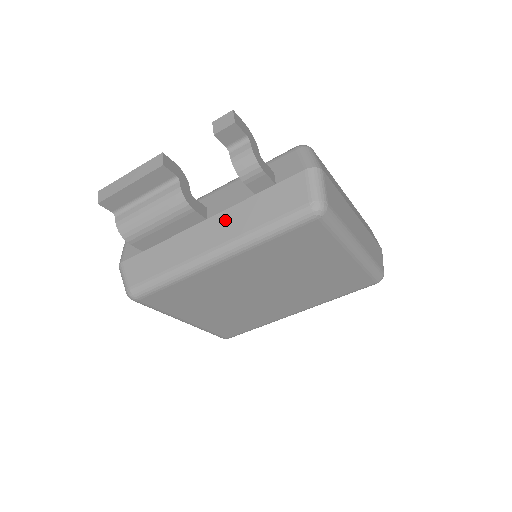
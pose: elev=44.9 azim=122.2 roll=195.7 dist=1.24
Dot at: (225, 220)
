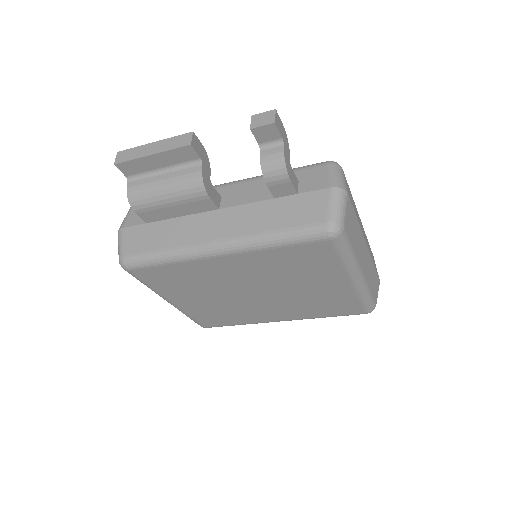
Dot at: (237, 215)
